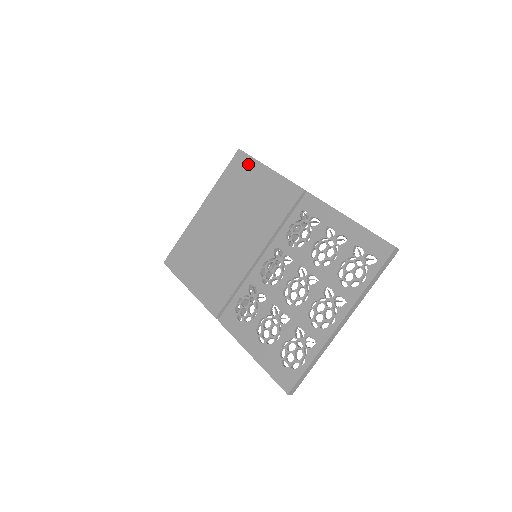
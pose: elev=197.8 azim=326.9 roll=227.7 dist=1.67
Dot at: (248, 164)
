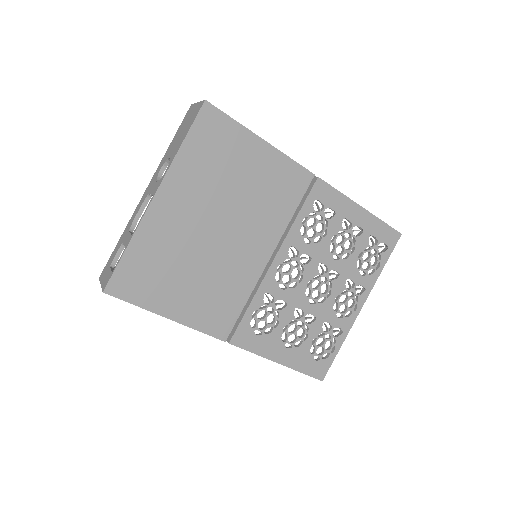
Dot at: (229, 130)
